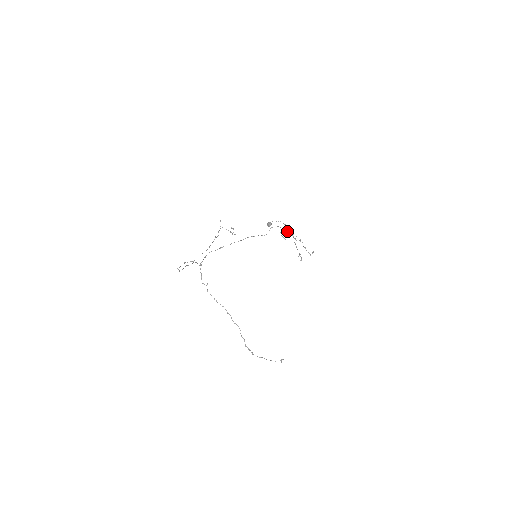
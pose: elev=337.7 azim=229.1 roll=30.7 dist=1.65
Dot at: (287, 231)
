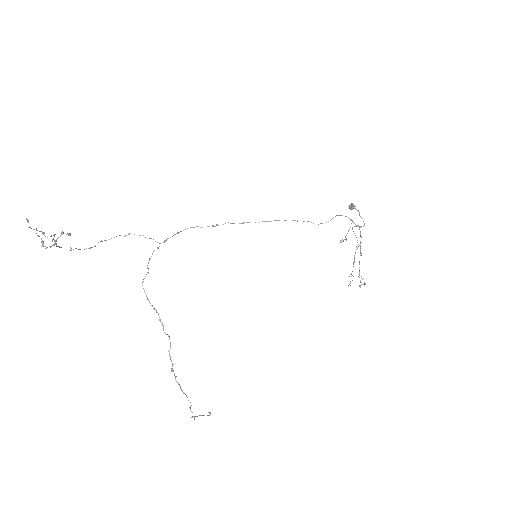
Dot at: occluded
